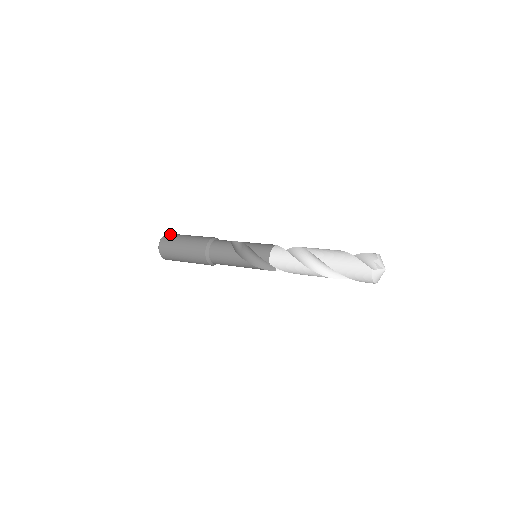
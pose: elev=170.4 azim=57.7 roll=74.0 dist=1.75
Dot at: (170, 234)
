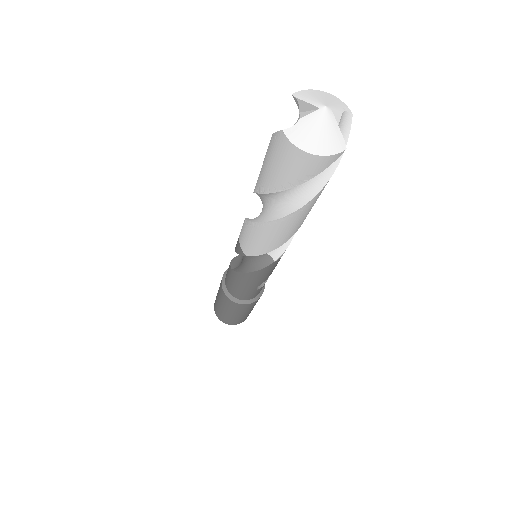
Dot at: occluded
